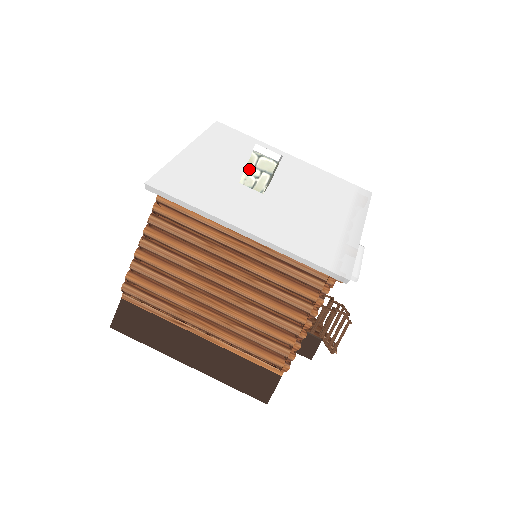
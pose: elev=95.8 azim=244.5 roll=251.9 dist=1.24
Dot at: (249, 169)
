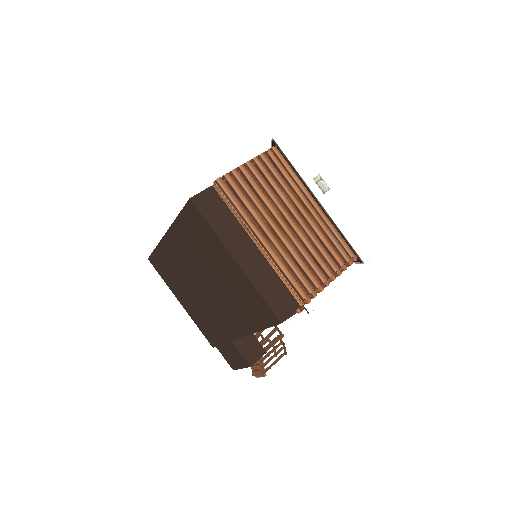
Dot at: occluded
